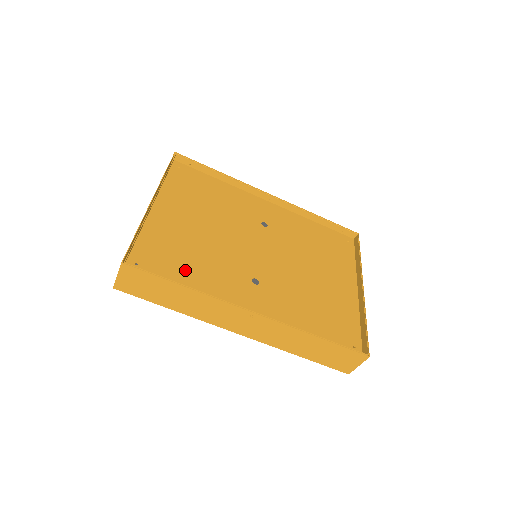
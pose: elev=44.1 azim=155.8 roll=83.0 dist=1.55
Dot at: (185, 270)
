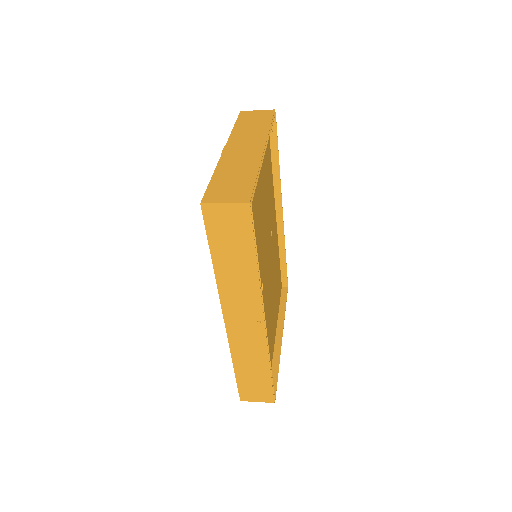
Dot at: occluded
